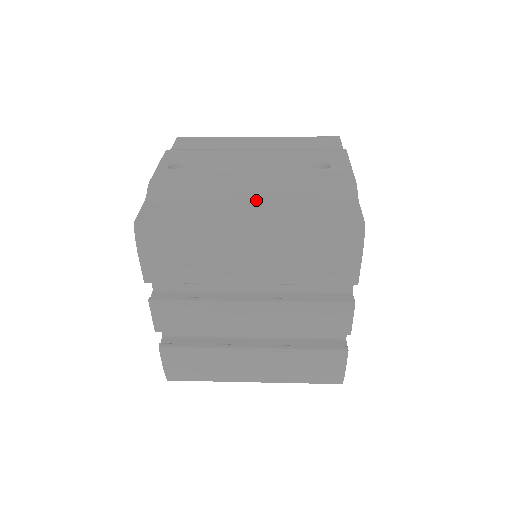
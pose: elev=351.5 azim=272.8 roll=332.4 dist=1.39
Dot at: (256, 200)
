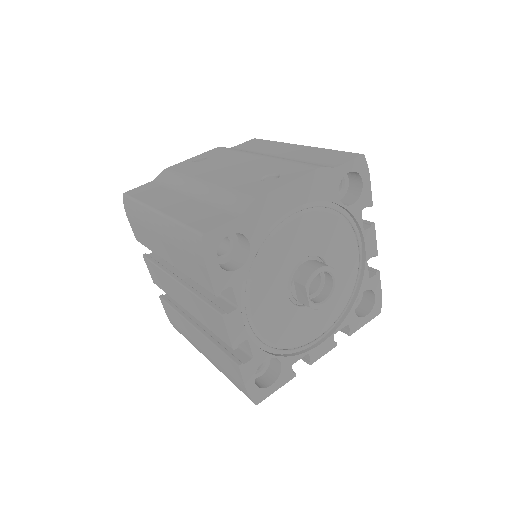
Dot at: (191, 196)
